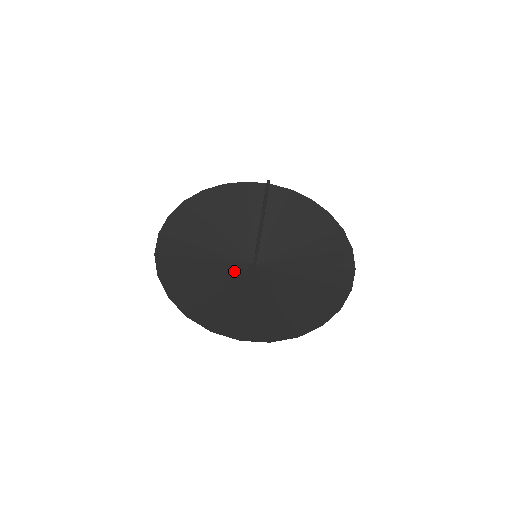
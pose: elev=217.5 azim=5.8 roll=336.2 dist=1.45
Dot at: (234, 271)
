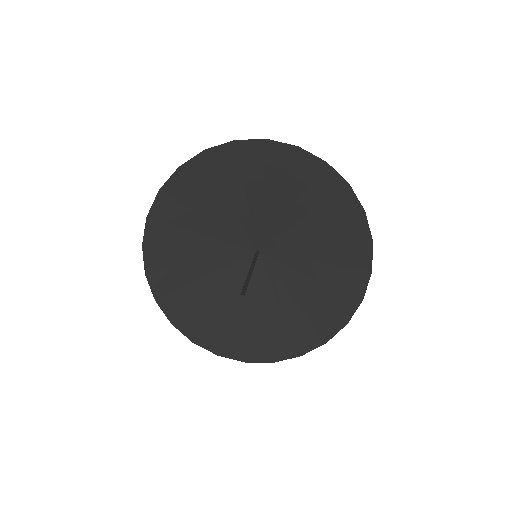
Dot at: occluded
